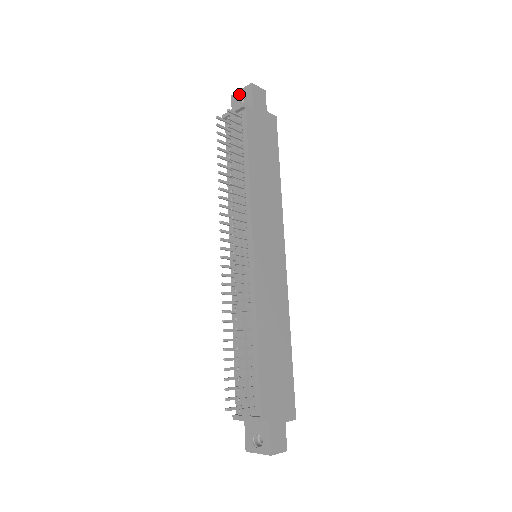
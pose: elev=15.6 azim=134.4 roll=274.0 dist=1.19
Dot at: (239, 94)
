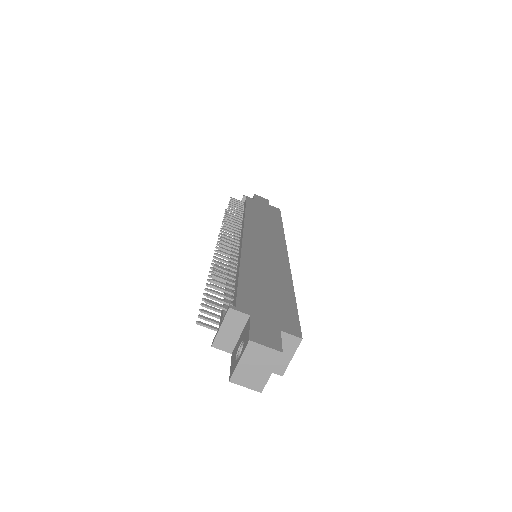
Dot at: occluded
